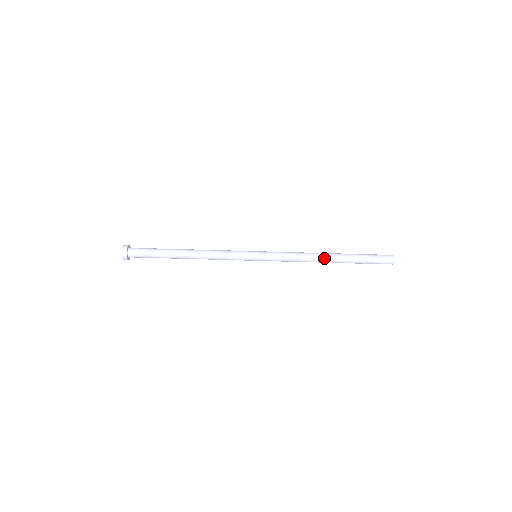
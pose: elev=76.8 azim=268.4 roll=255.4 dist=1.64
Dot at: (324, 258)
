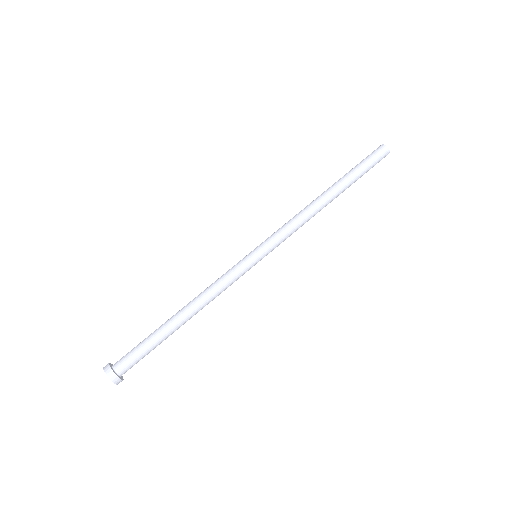
Dot at: (322, 199)
